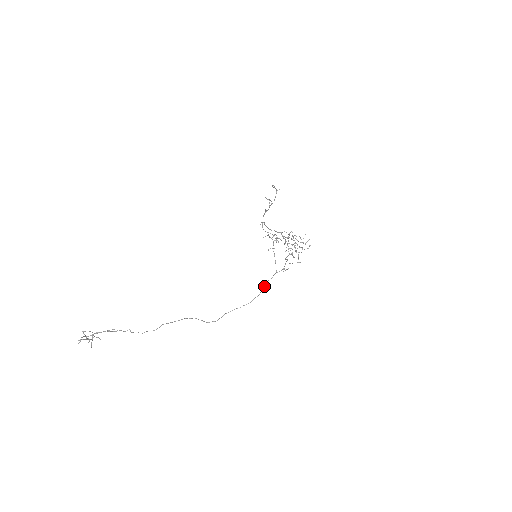
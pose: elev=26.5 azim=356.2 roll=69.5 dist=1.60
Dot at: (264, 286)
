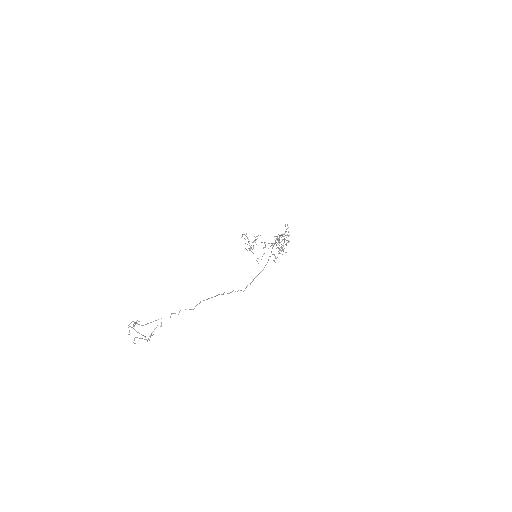
Dot at: occluded
